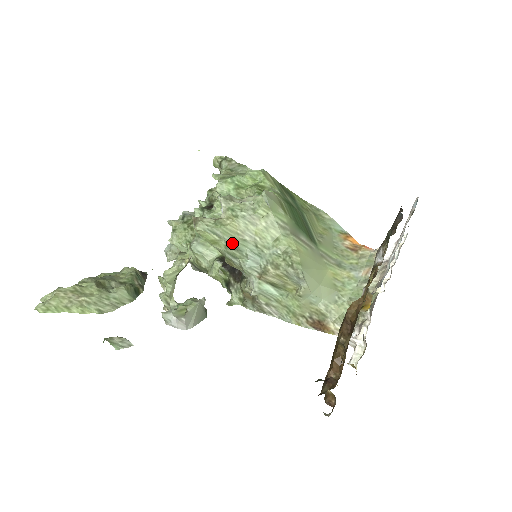
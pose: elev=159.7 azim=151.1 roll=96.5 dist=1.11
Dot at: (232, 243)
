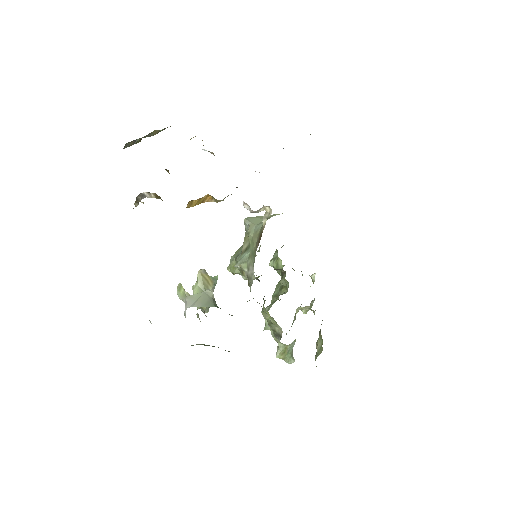
Dot at: (237, 256)
